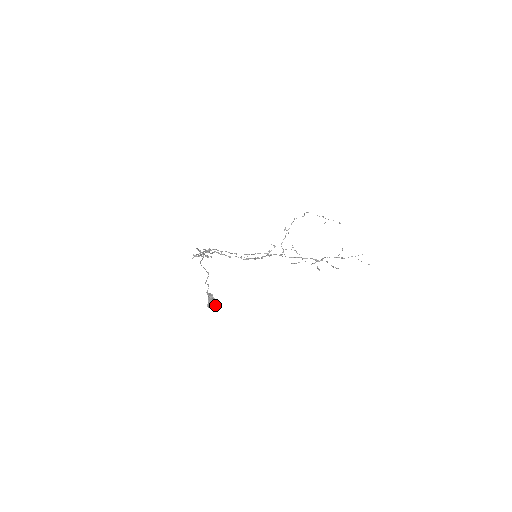
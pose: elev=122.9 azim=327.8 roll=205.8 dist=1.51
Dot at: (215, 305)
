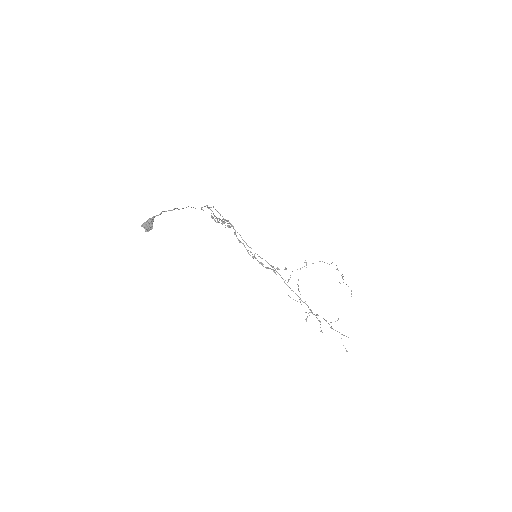
Dot at: (146, 228)
